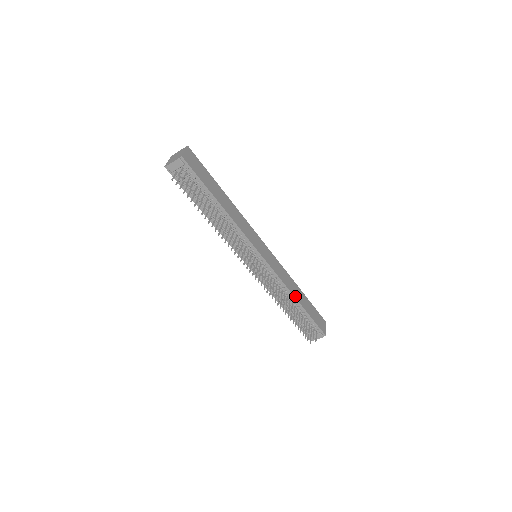
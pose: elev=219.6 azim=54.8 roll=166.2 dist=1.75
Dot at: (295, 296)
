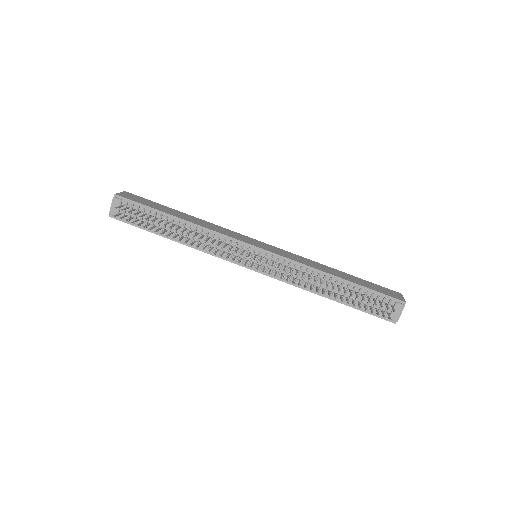
Dot at: (329, 273)
